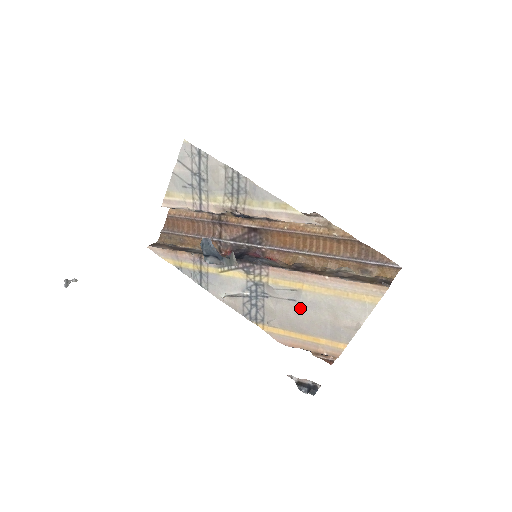
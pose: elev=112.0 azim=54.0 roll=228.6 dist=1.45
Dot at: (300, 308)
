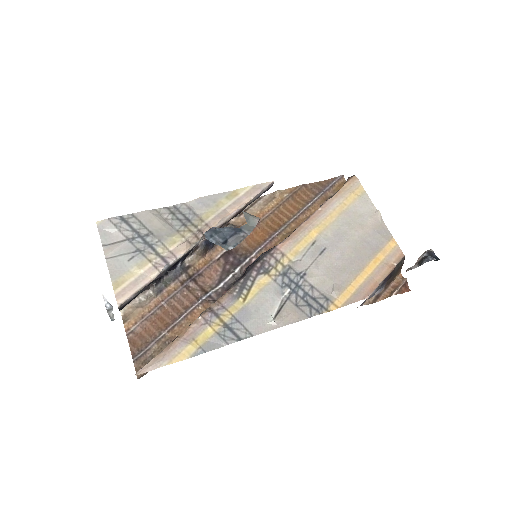
Dot at: (335, 250)
